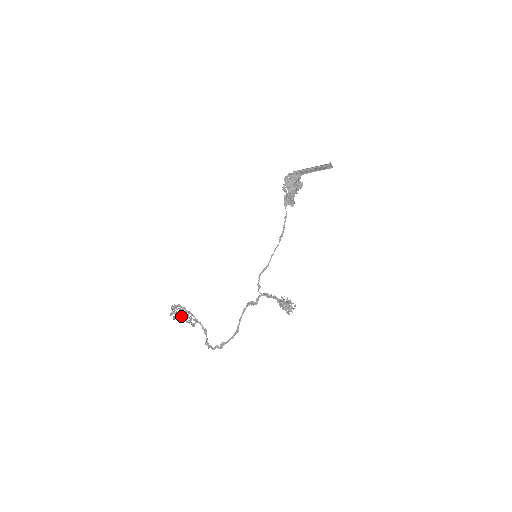
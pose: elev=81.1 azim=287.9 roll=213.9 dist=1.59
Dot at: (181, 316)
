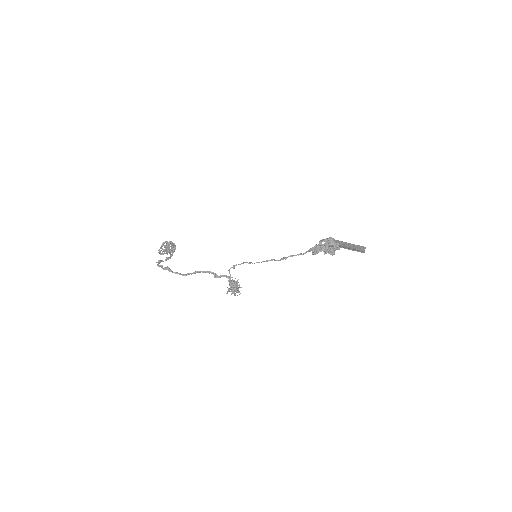
Dot at: occluded
